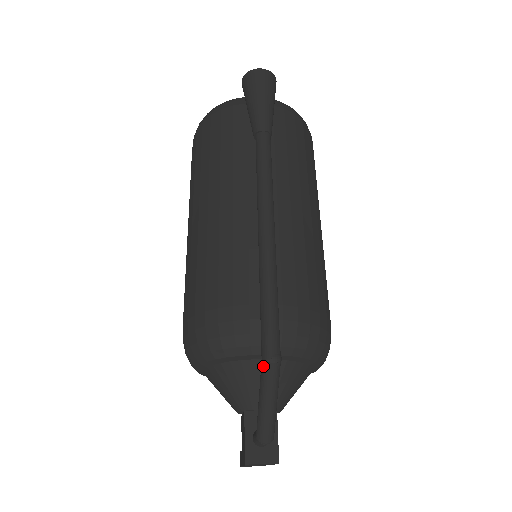
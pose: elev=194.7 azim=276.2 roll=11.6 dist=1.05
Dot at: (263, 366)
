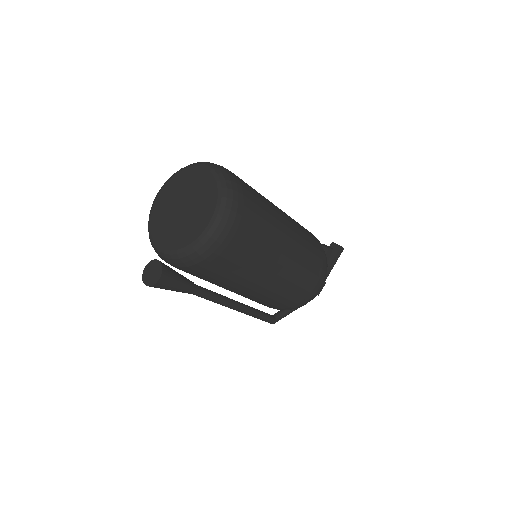
Dot at: occluded
